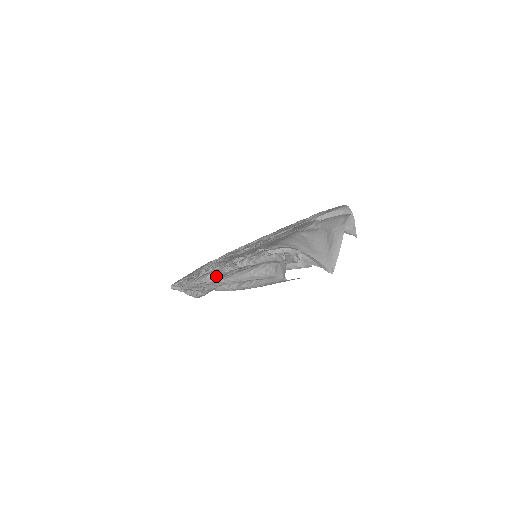
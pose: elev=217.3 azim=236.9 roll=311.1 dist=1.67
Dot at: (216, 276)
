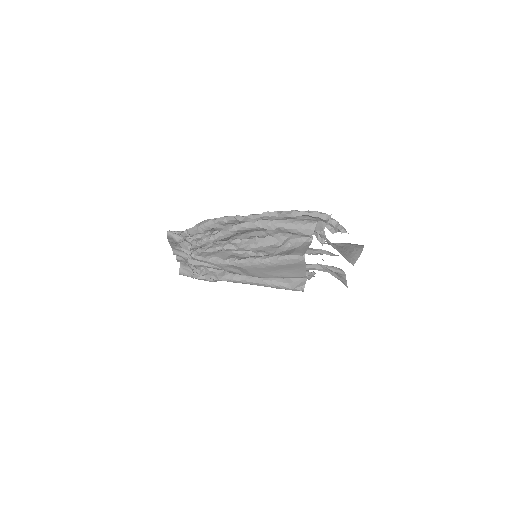
Dot at: (247, 217)
